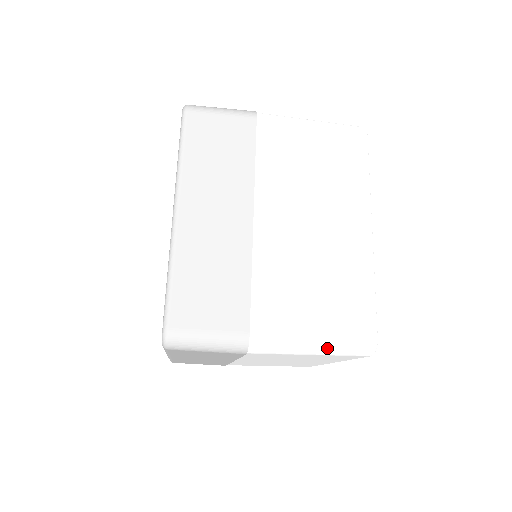
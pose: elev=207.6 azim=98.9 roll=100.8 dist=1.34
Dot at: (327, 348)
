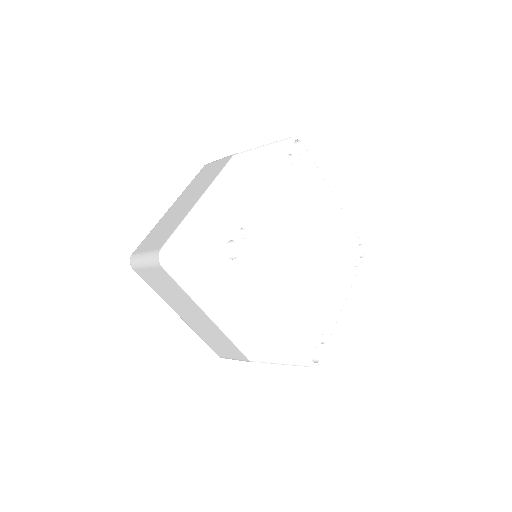
Dot at: occluded
